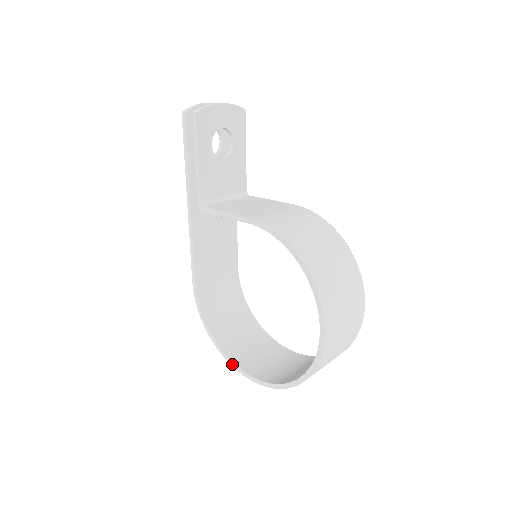
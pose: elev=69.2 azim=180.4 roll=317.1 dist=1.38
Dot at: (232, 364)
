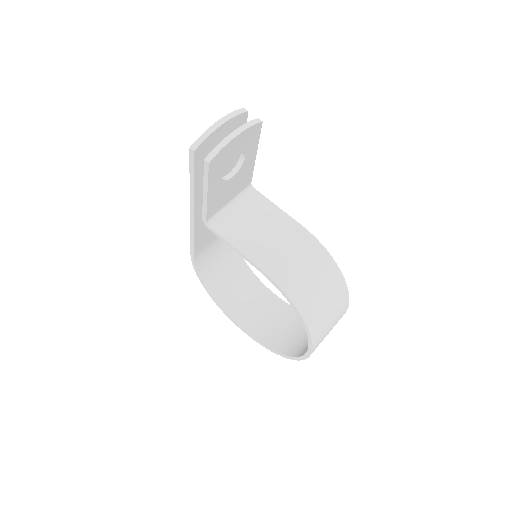
Dot at: (224, 313)
